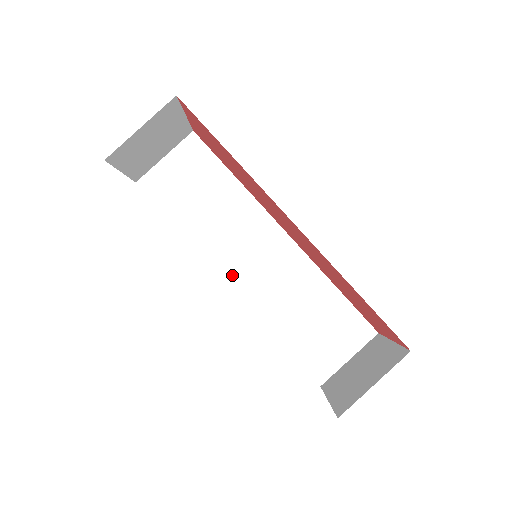
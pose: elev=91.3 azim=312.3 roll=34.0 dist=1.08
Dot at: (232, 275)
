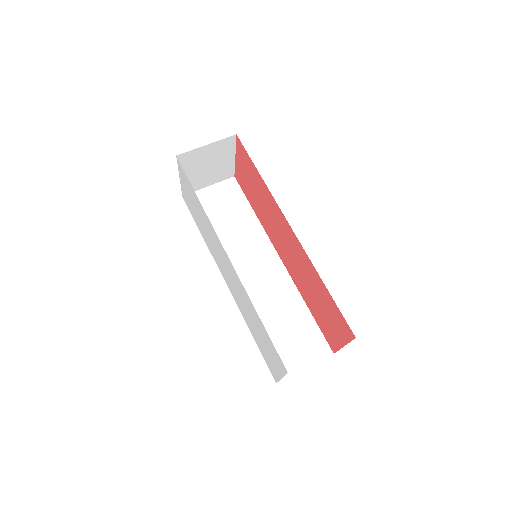
Dot at: occluded
